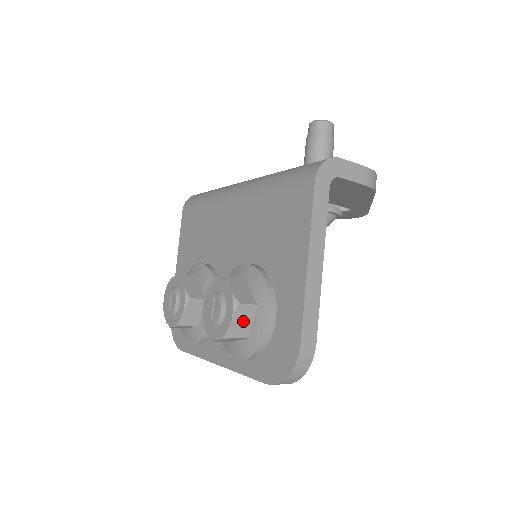
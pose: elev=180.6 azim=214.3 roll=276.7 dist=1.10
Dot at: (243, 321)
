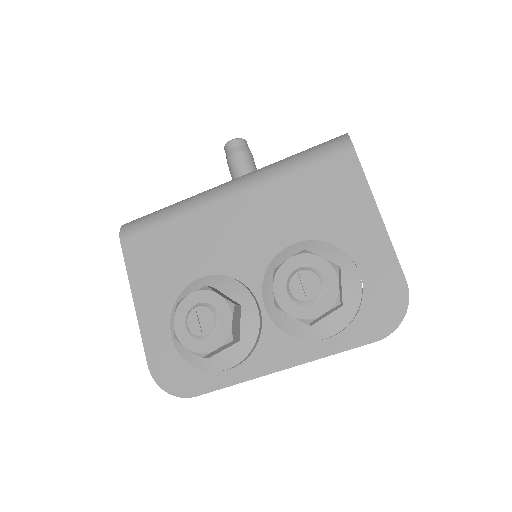
Dot at: (340, 286)
